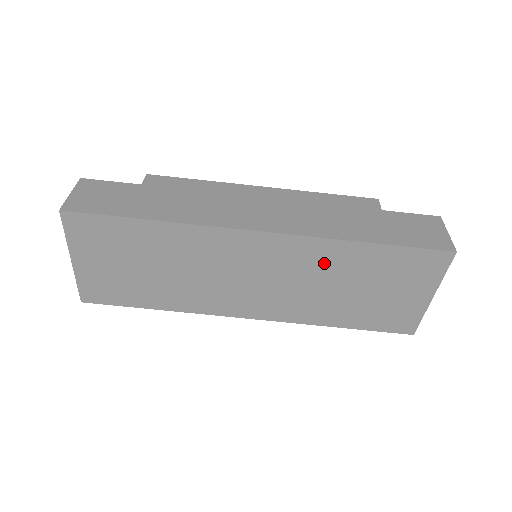
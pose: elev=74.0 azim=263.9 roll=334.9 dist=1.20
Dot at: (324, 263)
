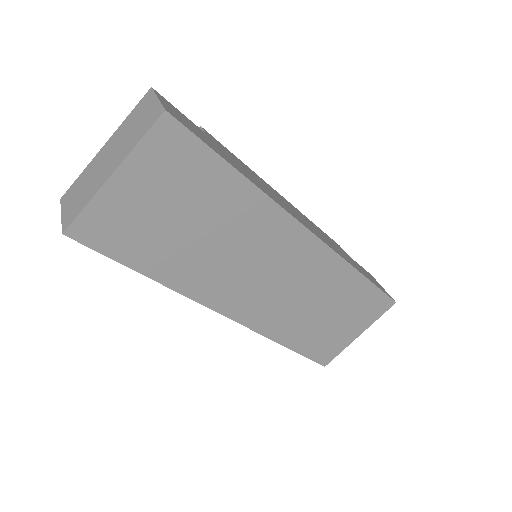
Dot at: (326, 281)
